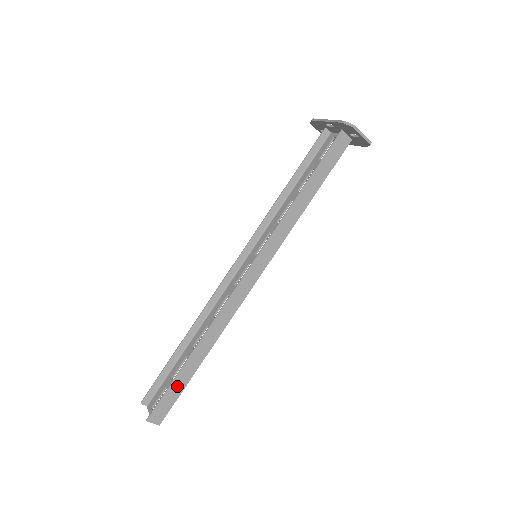
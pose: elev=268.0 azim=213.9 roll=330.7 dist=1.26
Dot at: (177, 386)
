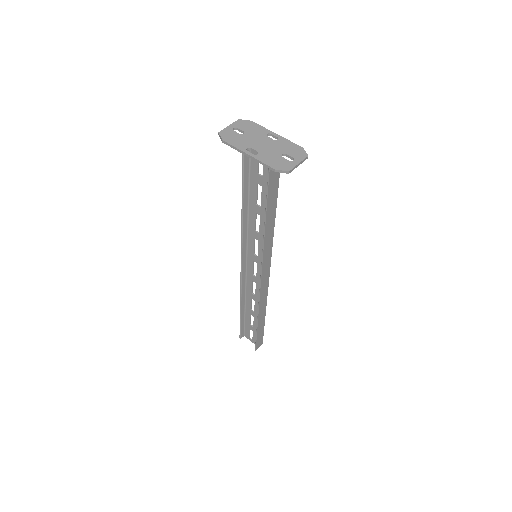
Dot at: (260, 332)
